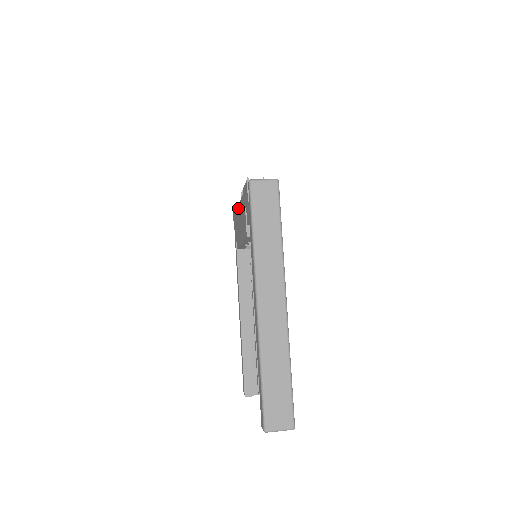
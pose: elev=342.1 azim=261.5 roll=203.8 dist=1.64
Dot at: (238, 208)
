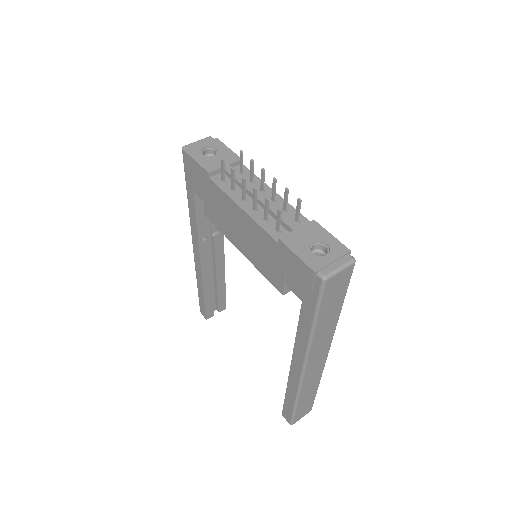
Dot at: (233, 205)
